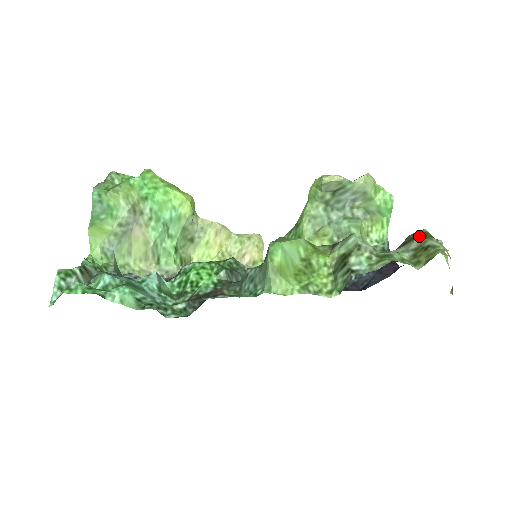
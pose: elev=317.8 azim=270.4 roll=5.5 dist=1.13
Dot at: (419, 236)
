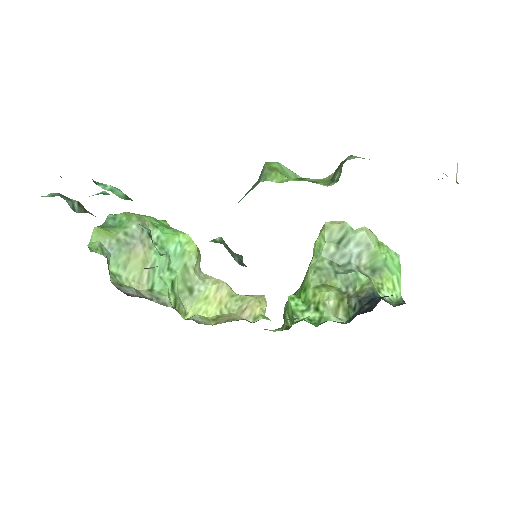
Dot at: occluded
